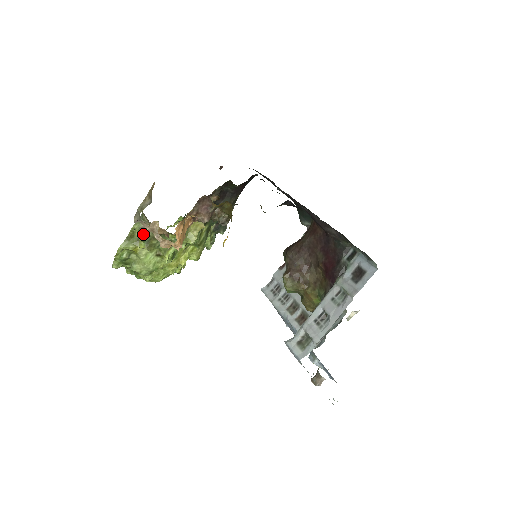
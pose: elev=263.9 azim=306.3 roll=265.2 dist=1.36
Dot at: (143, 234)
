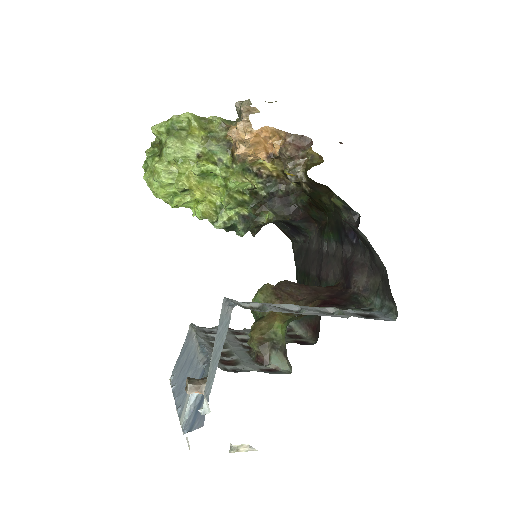
Dot at: (216, 130)
